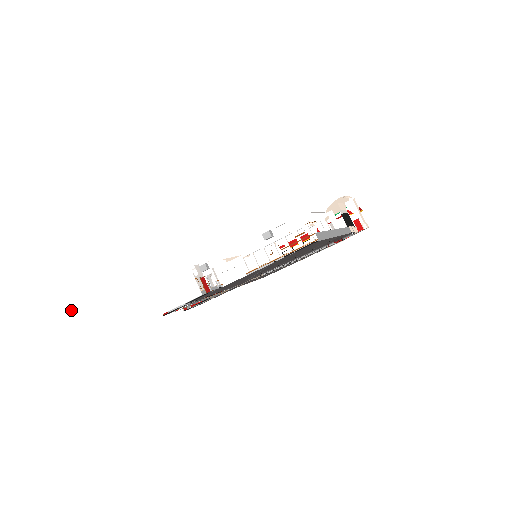
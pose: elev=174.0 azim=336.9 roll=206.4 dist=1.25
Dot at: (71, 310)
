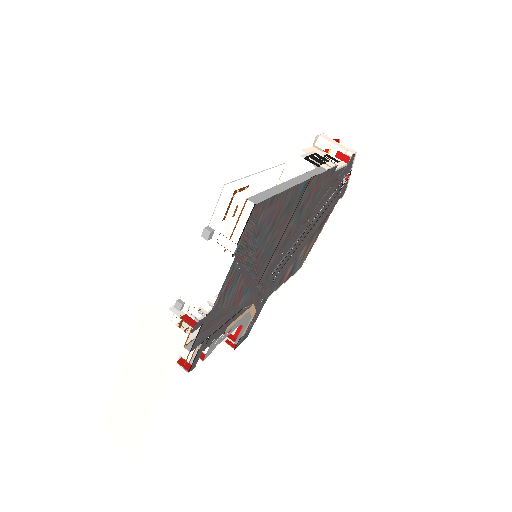
Dot at: (106, 417)
